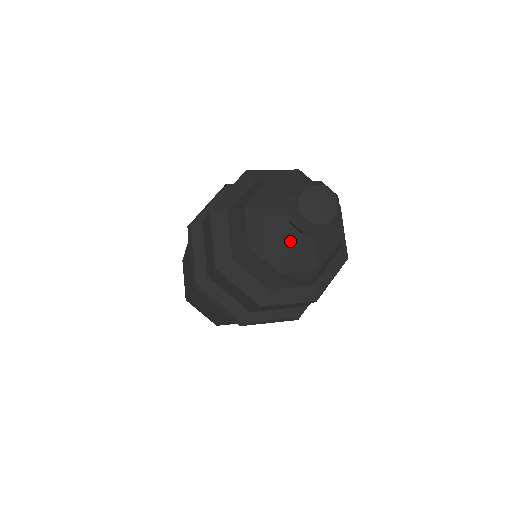
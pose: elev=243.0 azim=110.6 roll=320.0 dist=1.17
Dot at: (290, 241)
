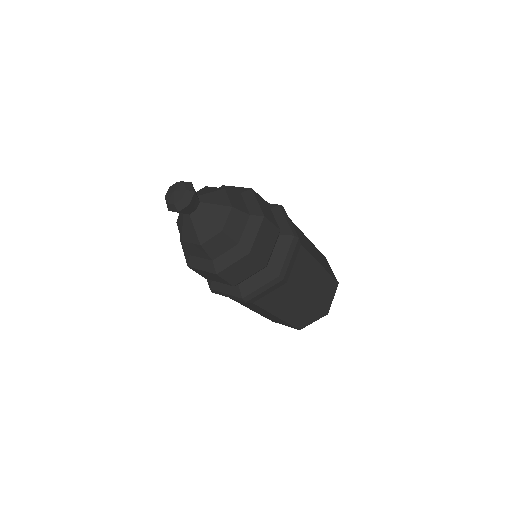
Dot at: (190, 223)
